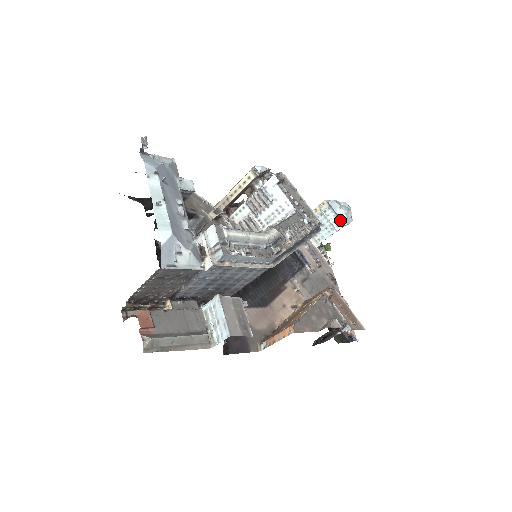
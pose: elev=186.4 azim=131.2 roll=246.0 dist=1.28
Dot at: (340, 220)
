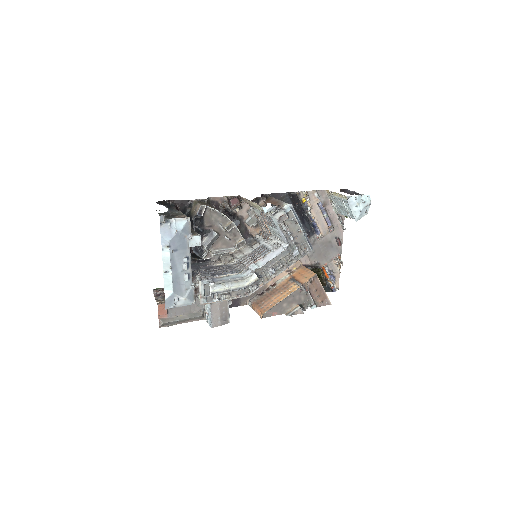
Dot at: (353, 215)
